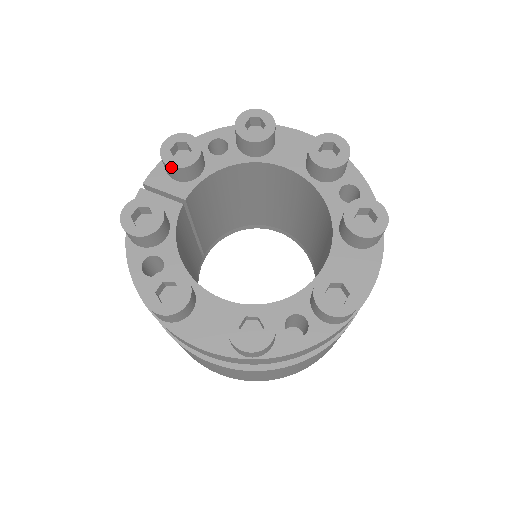
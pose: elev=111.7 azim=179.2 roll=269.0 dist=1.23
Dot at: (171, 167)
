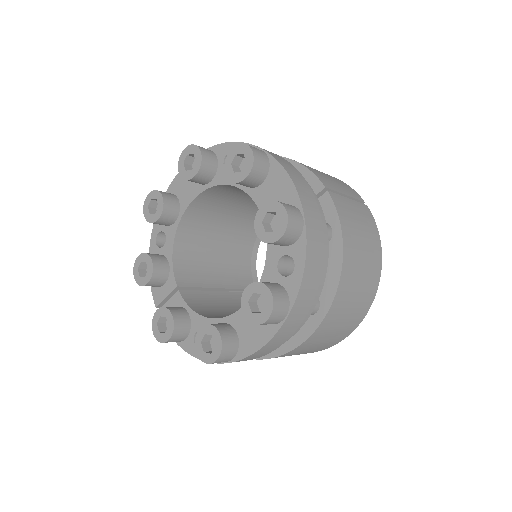
Dot at: (148, 283)
